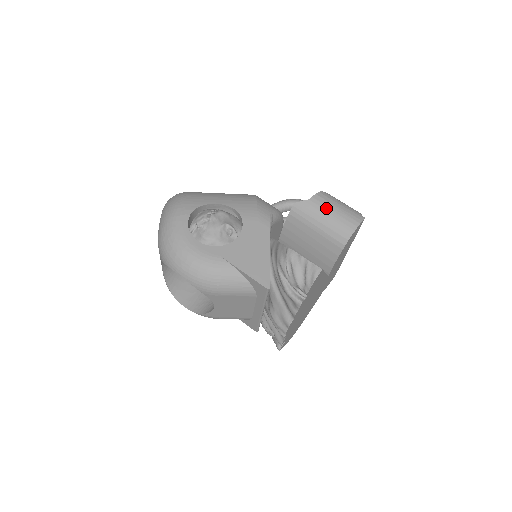
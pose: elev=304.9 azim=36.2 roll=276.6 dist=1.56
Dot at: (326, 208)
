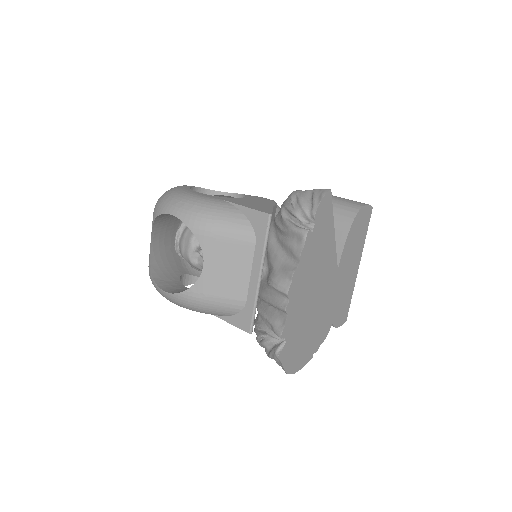
Dot at: (332, 196)
